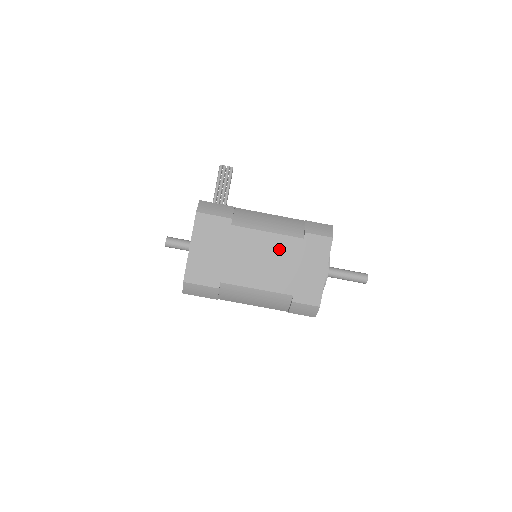
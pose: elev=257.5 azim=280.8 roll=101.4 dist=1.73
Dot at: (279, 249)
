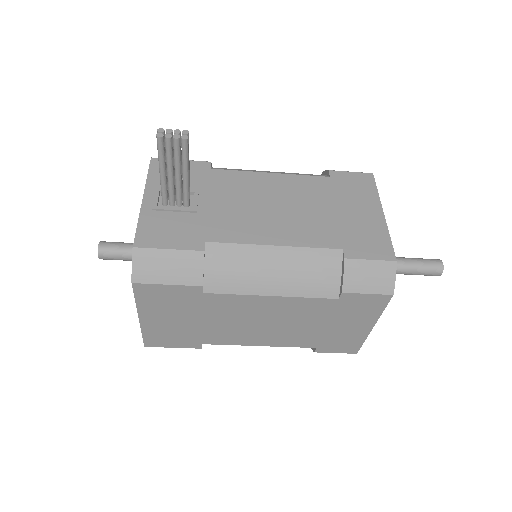
Dot at: (293, 312)
